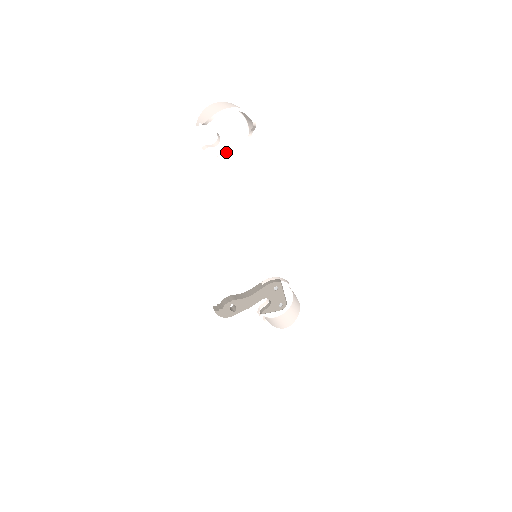
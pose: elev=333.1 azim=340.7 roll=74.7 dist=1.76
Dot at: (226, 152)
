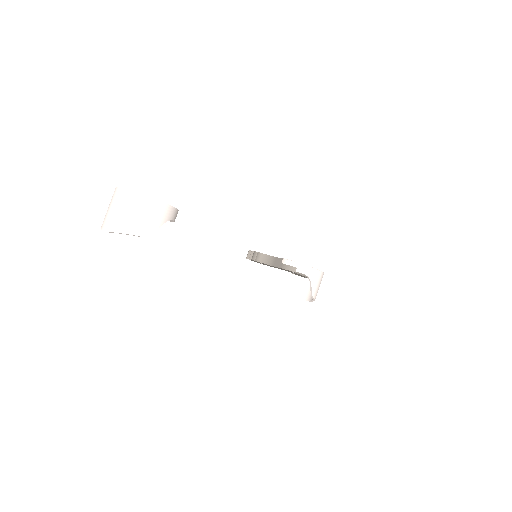
Dot at: occluded
